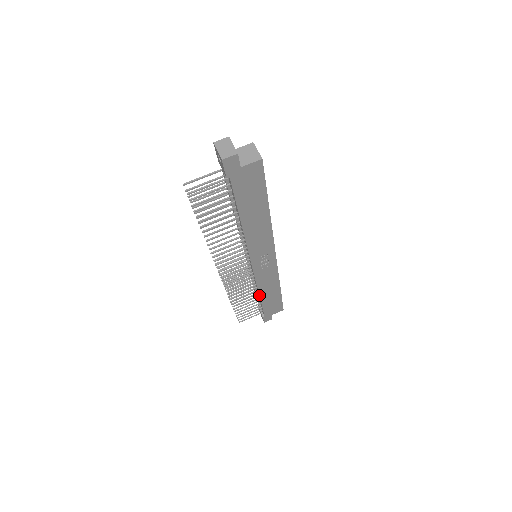
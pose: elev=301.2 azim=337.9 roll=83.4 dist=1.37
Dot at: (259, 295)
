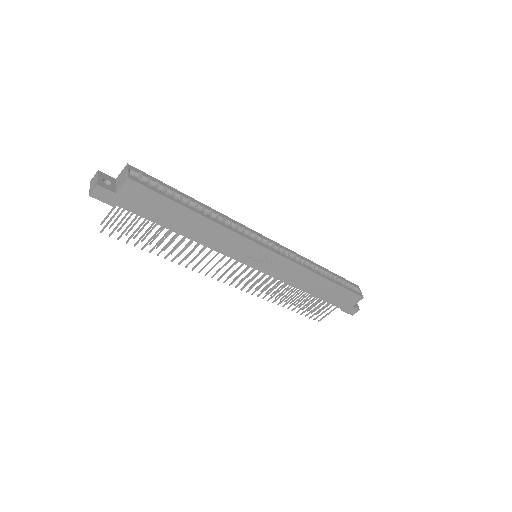
Dot at: (304, 291)
